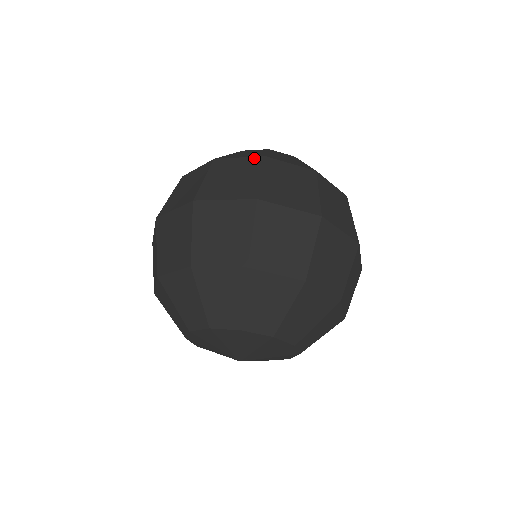
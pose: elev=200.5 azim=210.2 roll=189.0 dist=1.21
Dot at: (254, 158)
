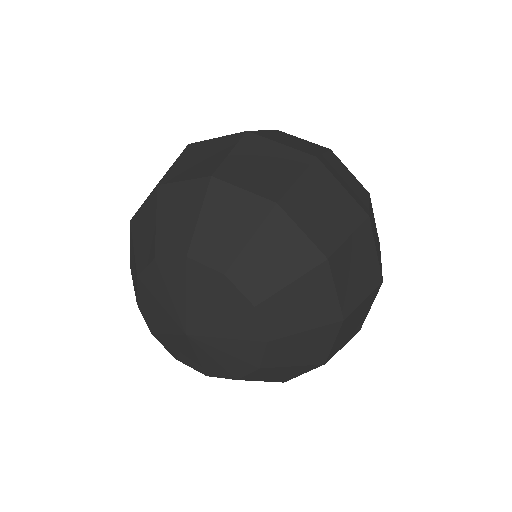
Dot at: occluded
